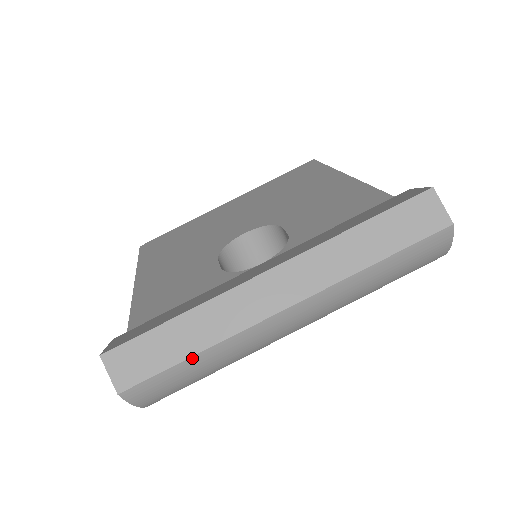
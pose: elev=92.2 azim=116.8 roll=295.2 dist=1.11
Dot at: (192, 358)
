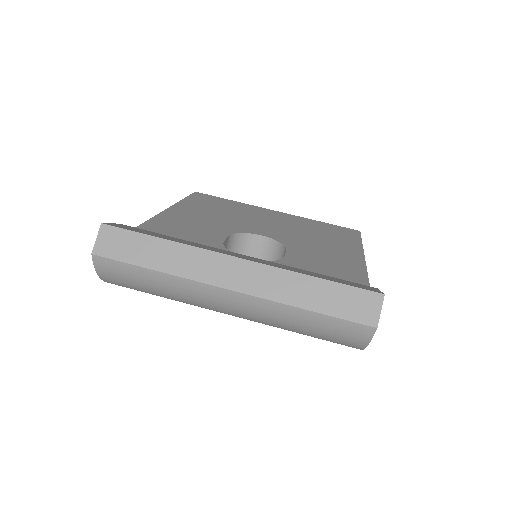
Dot at: (150, 270)
